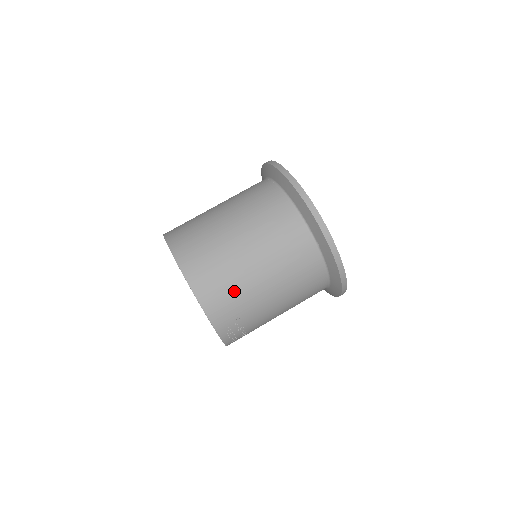
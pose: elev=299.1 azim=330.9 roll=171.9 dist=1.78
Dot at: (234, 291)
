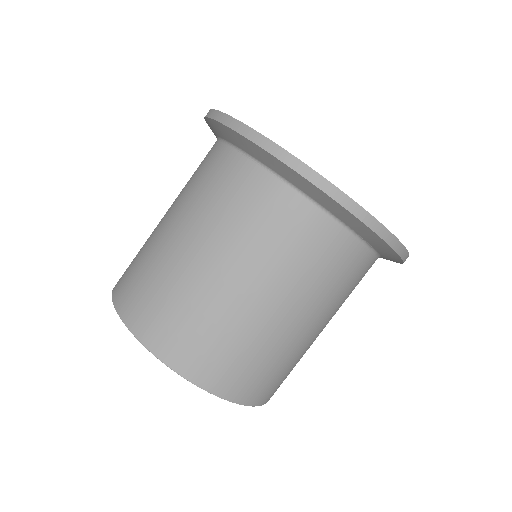
Dot at: (277, 364)
